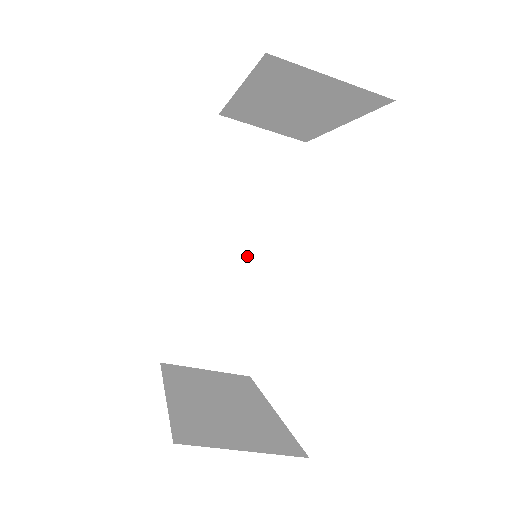
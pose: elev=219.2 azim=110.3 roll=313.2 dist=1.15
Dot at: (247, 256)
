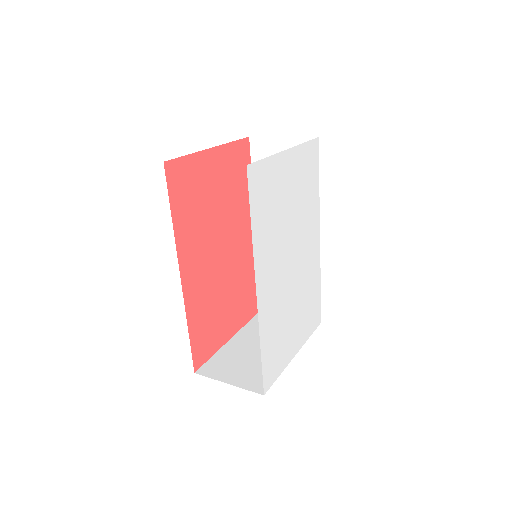
Dot at: occluded
